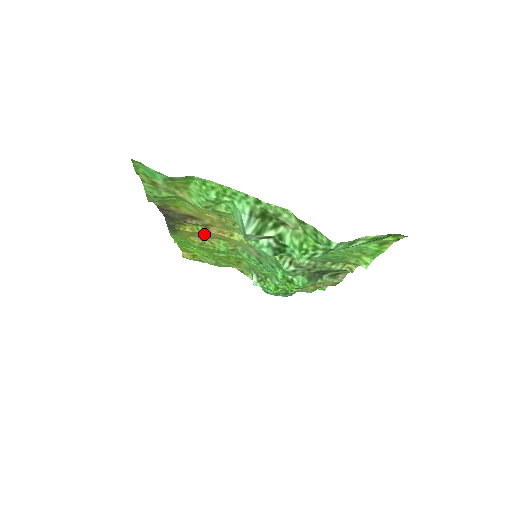
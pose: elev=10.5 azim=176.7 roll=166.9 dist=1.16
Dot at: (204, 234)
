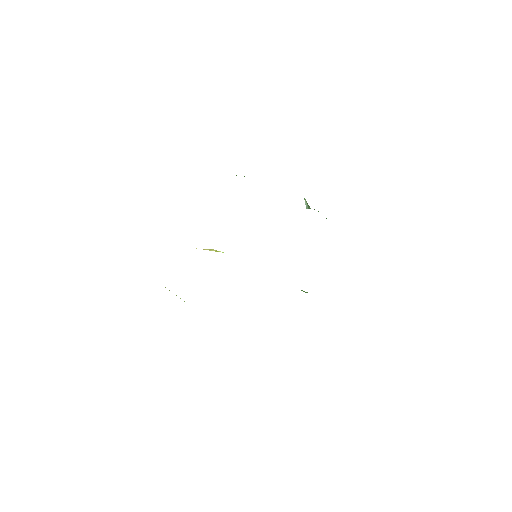
Dot at: occluded
